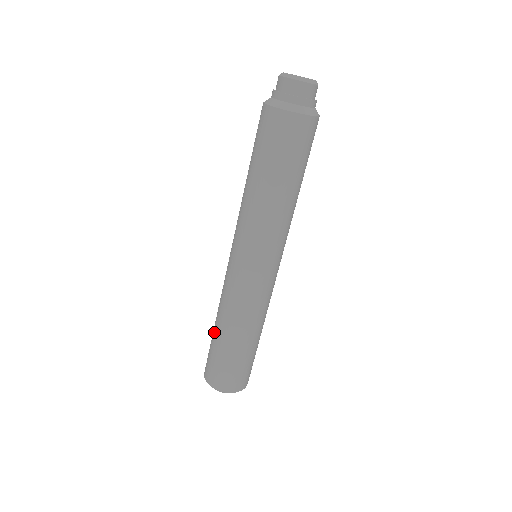
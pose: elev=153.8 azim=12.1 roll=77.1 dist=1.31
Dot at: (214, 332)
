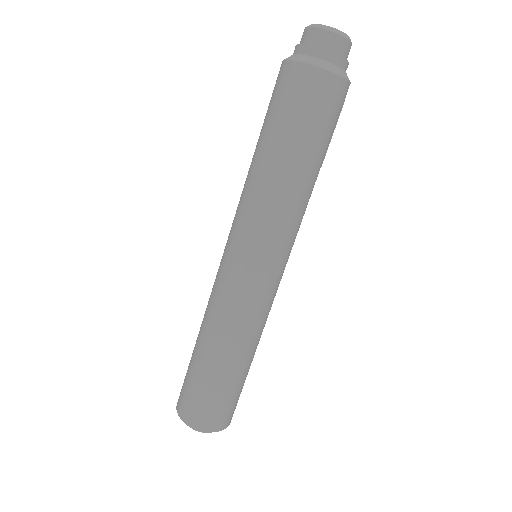
Dot at: (194, 349)
